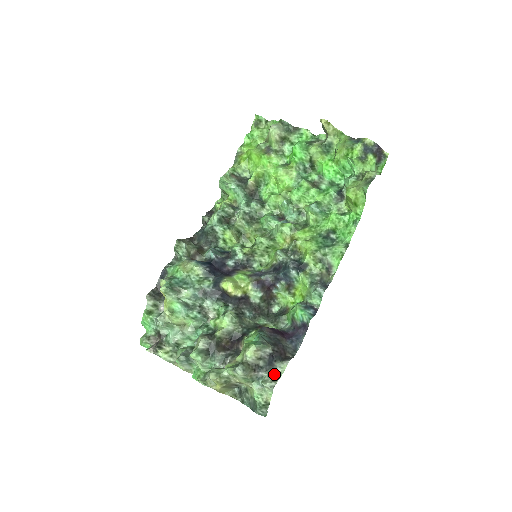
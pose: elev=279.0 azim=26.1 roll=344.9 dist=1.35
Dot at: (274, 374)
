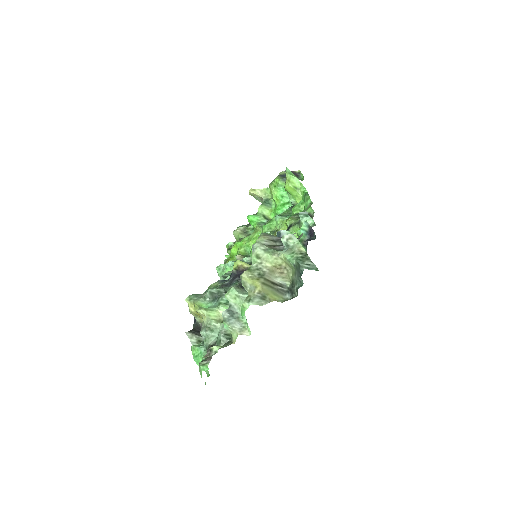
Dot at: occluded
